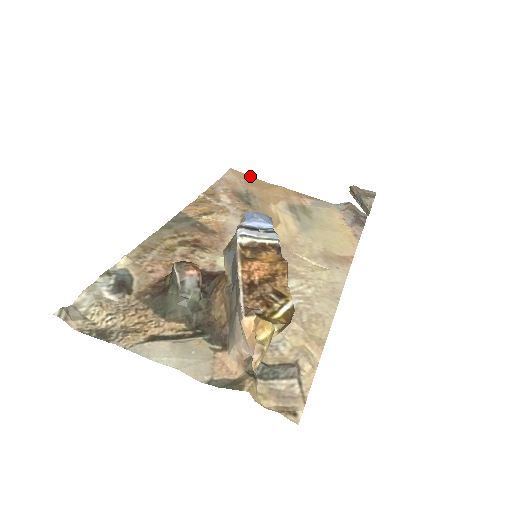
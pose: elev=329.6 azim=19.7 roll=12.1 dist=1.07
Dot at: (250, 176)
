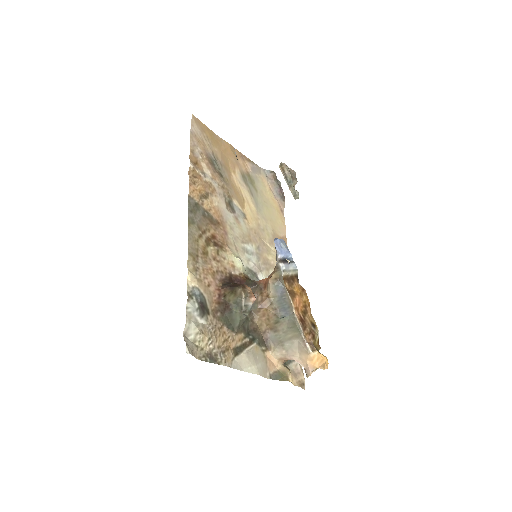
Dot at: (207, 127)
